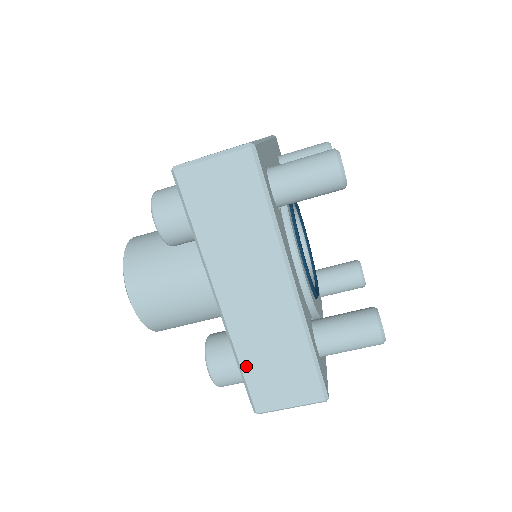
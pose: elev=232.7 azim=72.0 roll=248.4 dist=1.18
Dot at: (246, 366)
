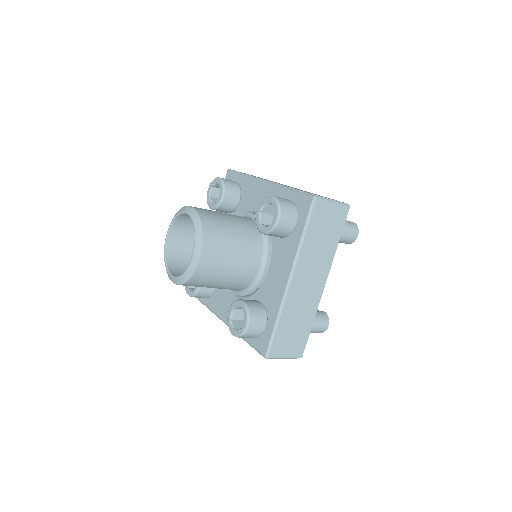
Dot at: (280, 326)
